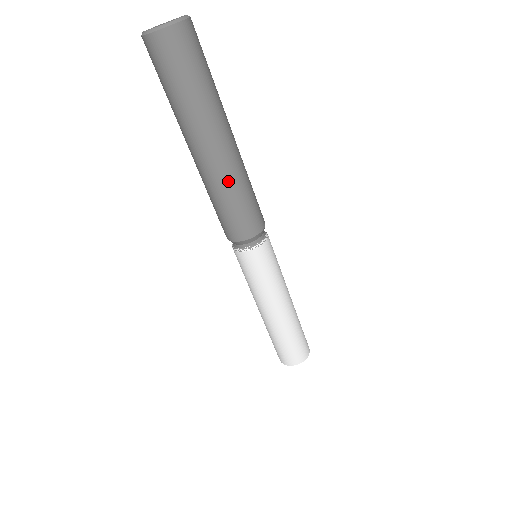
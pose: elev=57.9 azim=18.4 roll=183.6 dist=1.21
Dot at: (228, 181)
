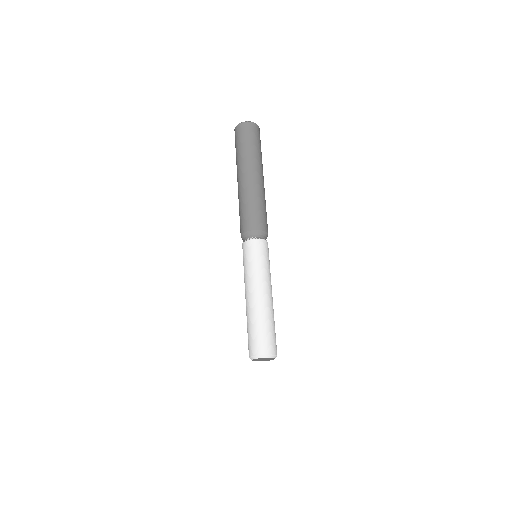
Dot at: (261, 194)
